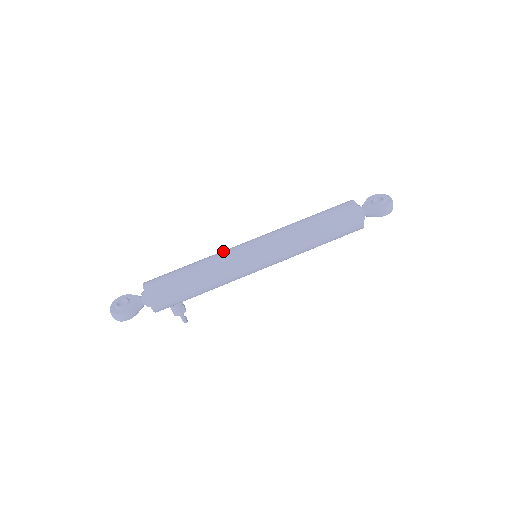
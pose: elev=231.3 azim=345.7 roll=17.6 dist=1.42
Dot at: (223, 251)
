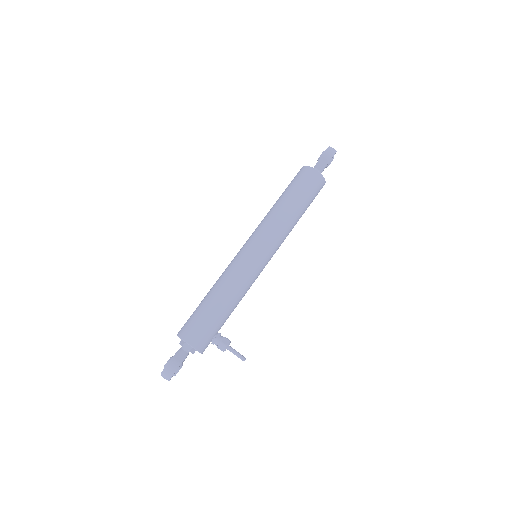
Dot at: occluded
